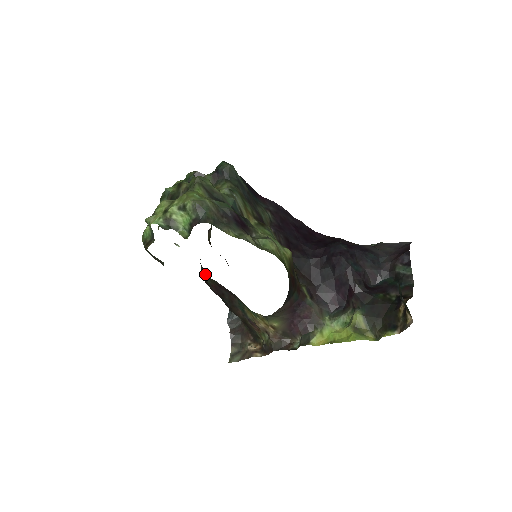
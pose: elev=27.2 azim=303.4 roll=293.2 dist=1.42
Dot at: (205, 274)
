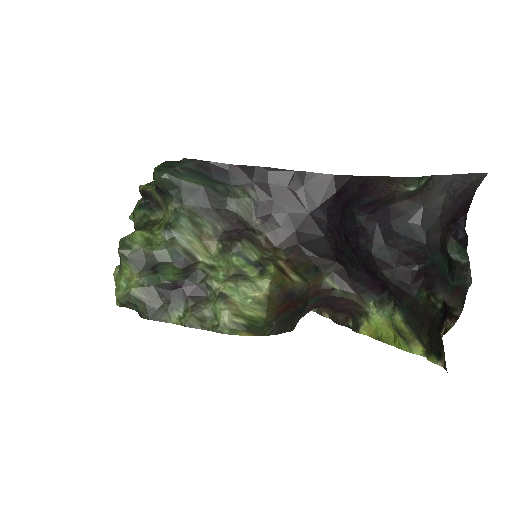
Dot at: occluded
